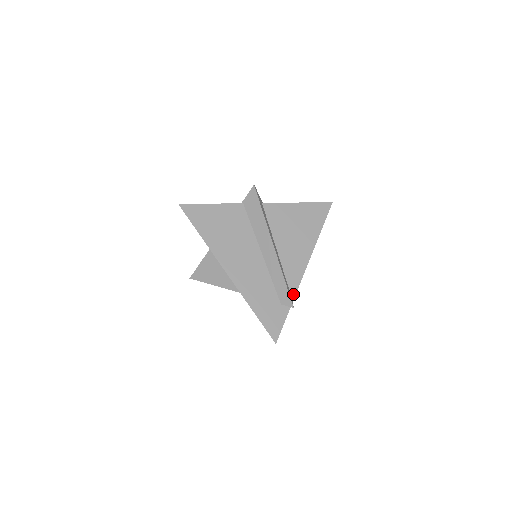
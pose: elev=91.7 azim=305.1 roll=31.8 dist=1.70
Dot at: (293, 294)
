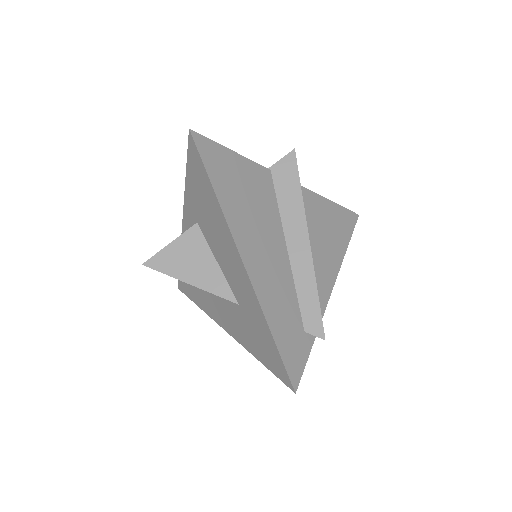
Dot at: occluded
